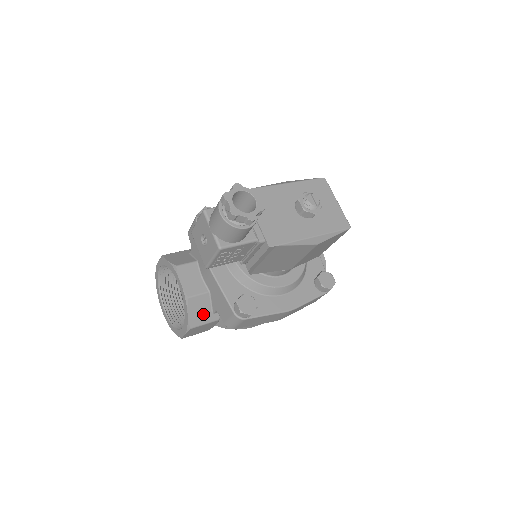
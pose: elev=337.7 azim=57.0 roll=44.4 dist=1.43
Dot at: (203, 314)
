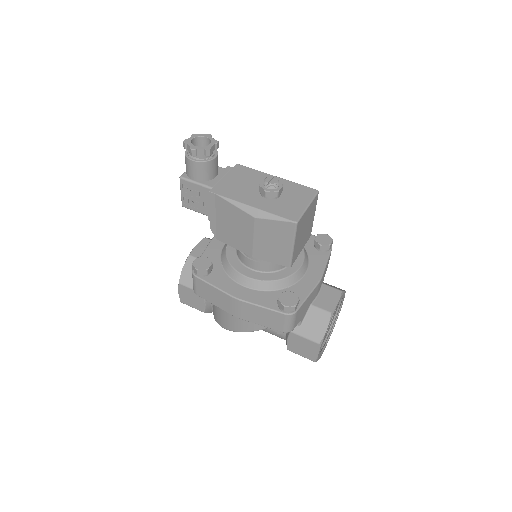
Dot at: occluded
